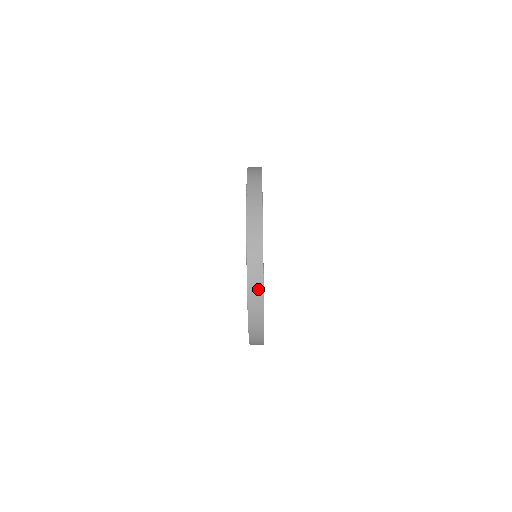
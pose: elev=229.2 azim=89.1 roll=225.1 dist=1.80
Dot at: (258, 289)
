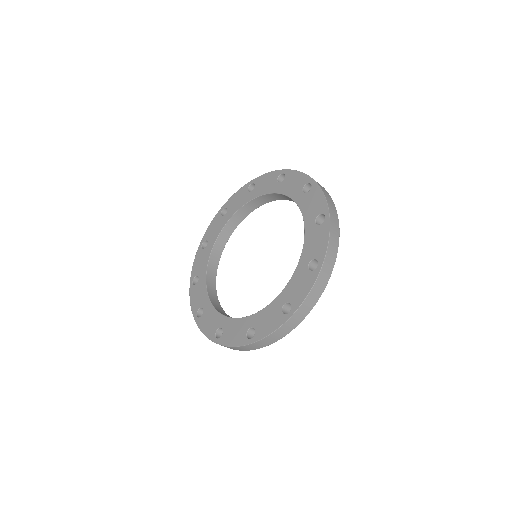
Dot at: (231, 348)
